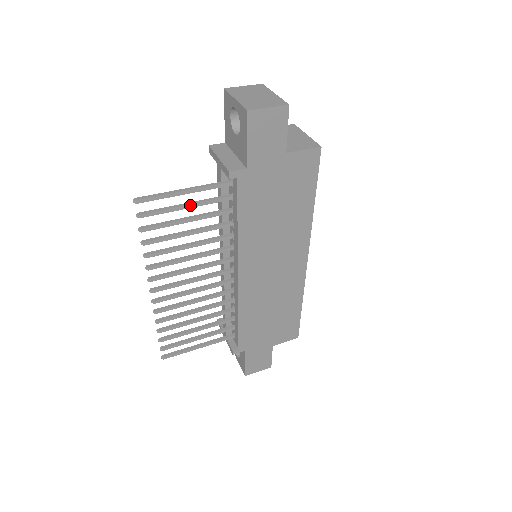
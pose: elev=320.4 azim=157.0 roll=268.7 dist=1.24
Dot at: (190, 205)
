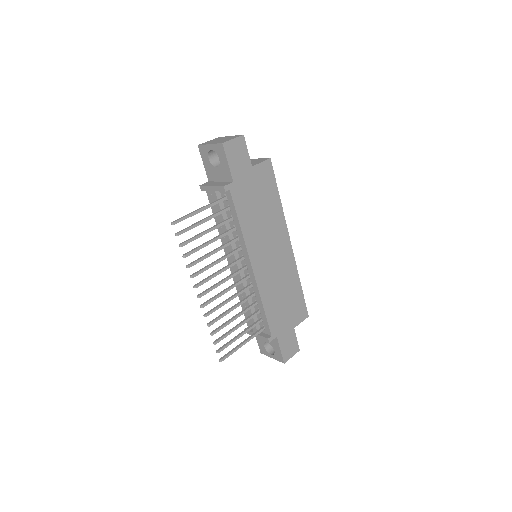
Dot at: (206, 219)
